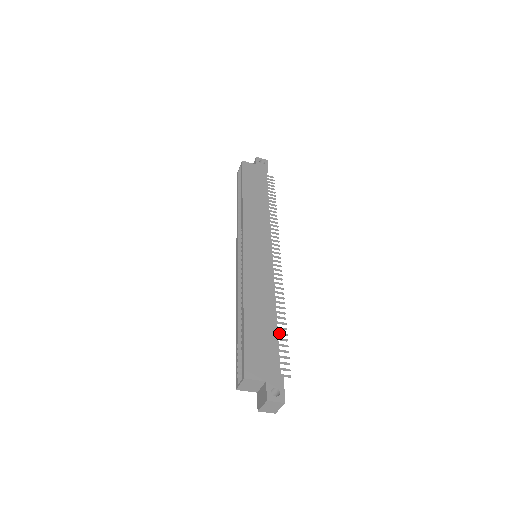
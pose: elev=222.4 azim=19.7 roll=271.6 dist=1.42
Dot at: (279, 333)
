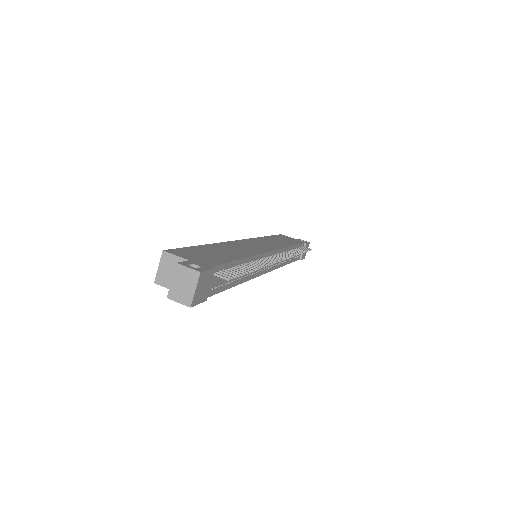
Dot at: (240, 267)
